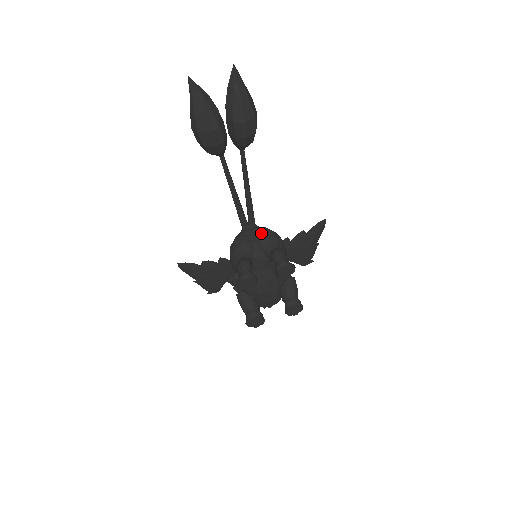
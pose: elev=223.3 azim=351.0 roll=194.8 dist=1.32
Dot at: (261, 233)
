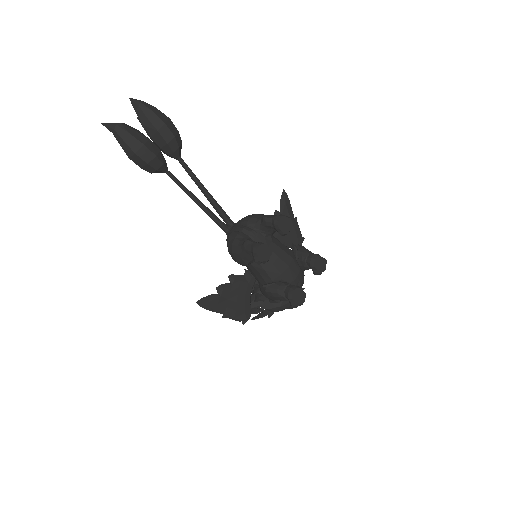
Dot at: (243, 221)
